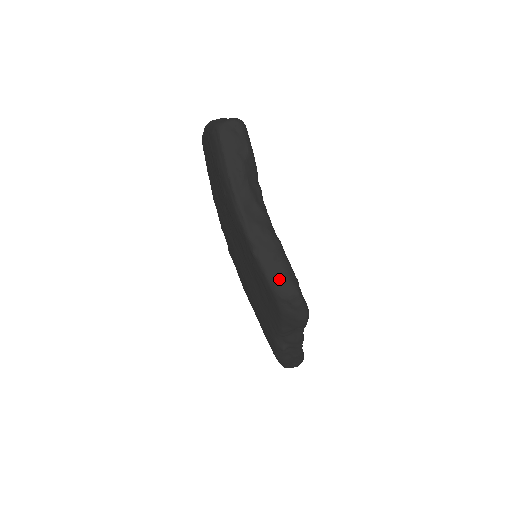
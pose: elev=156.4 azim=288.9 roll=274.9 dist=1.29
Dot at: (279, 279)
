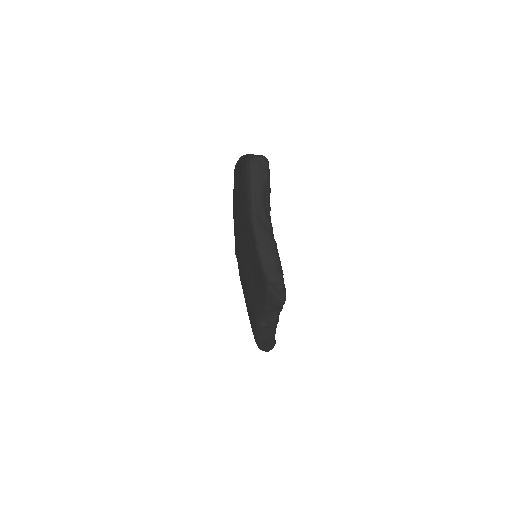
Dot at: (271, 268)
